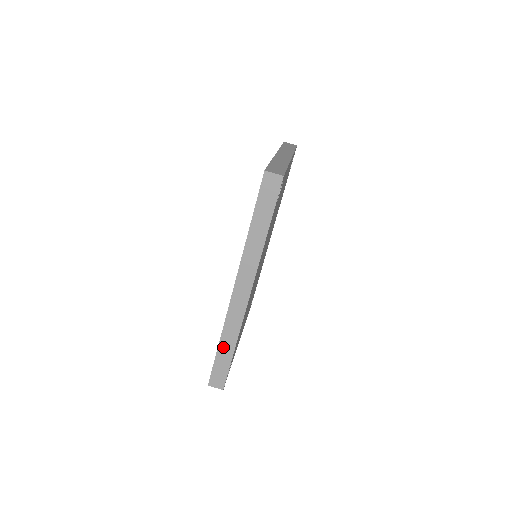
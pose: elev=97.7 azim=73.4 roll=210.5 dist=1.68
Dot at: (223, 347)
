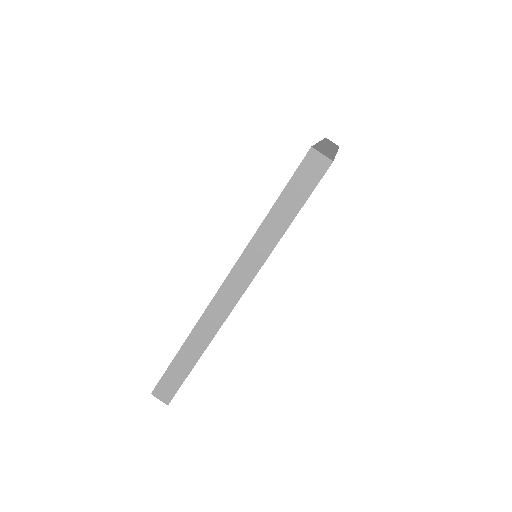
Dot at: (185, 353)
